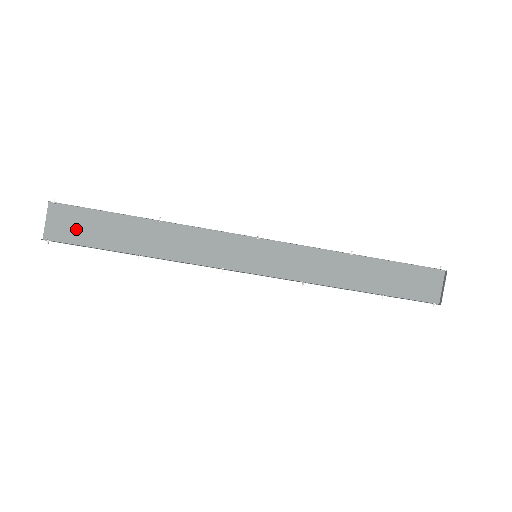
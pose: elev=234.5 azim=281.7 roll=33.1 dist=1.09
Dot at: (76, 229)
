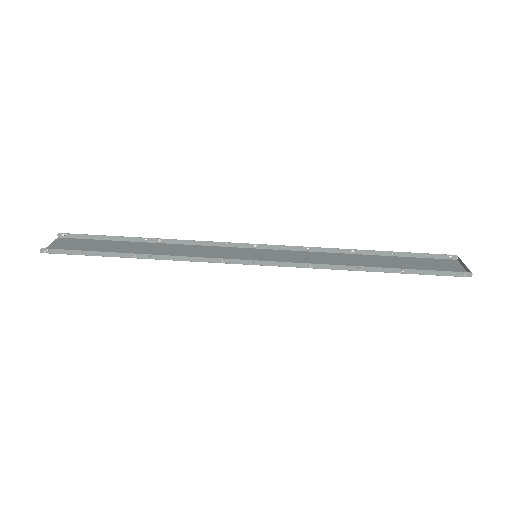
Dot at: (77, 248)
